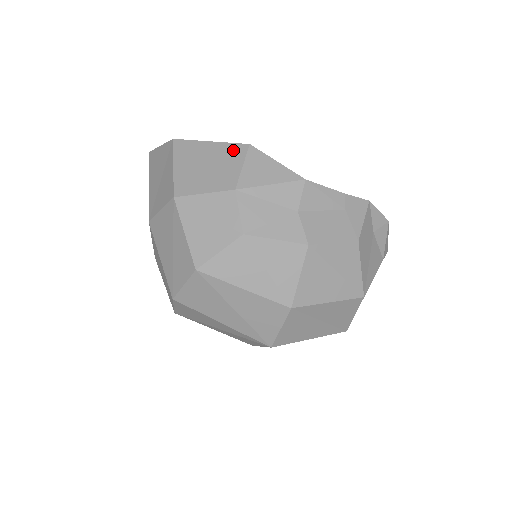
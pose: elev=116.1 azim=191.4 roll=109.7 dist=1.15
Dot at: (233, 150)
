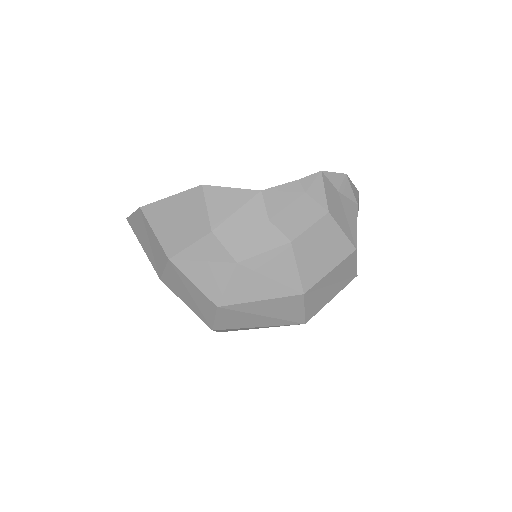
Dot at: (192, 196)
